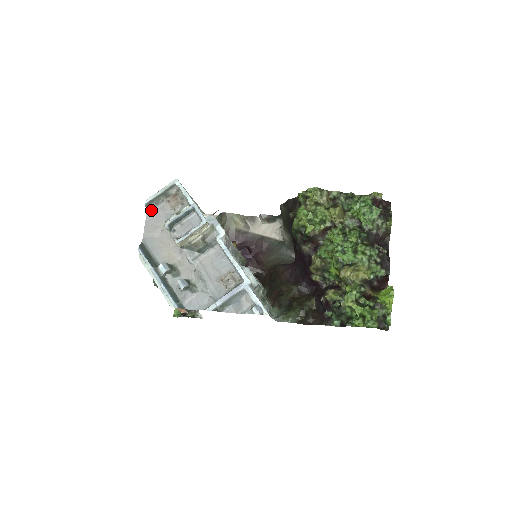
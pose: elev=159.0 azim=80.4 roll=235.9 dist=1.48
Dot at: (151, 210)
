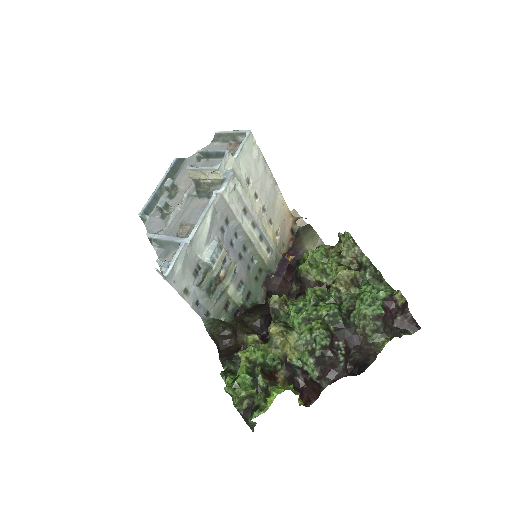
Dot at: (216, 142)
